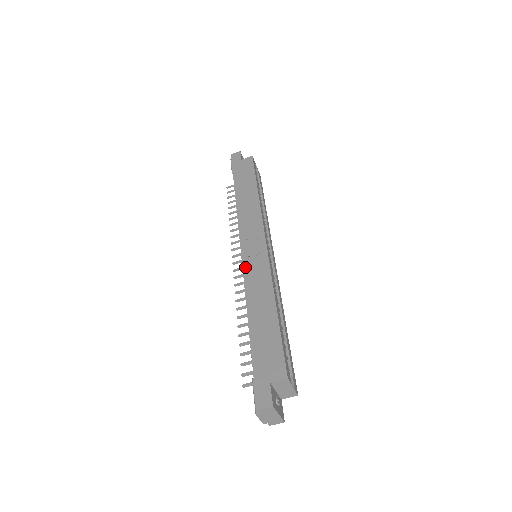
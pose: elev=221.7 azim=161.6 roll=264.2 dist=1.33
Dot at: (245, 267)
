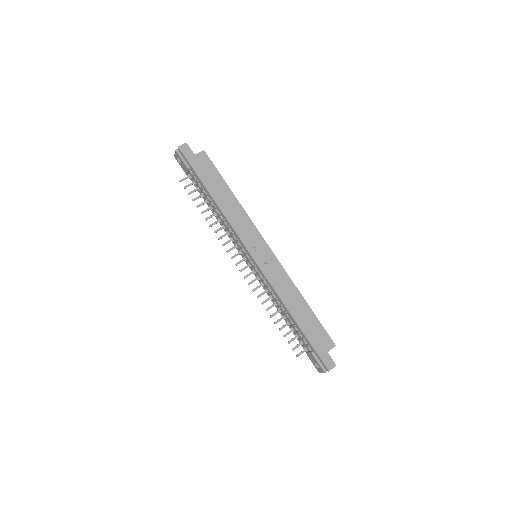
Dot at: (266, 274)
